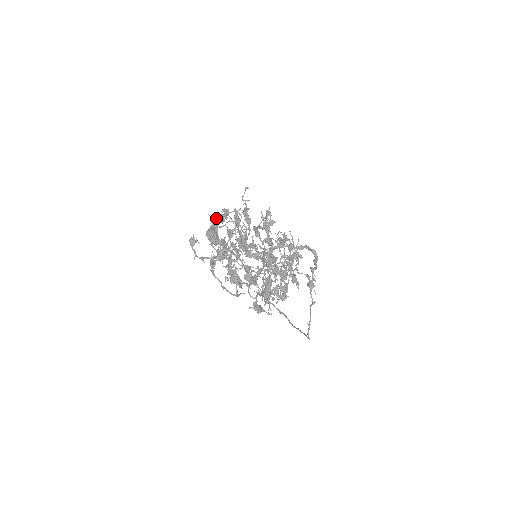
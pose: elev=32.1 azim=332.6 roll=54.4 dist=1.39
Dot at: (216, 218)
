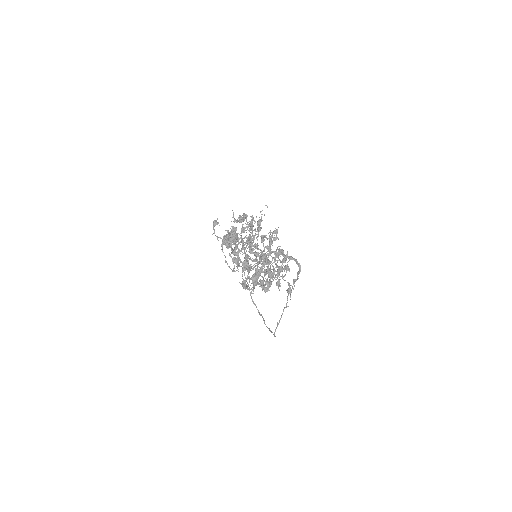
Dot at: (235, 228)
